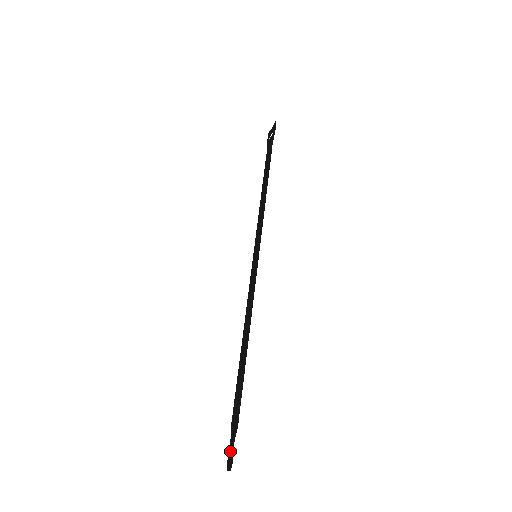
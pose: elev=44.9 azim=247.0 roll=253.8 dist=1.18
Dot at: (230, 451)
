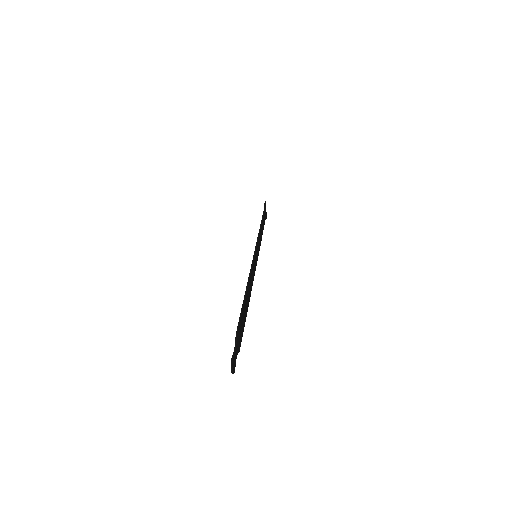
Dot at: occluded
